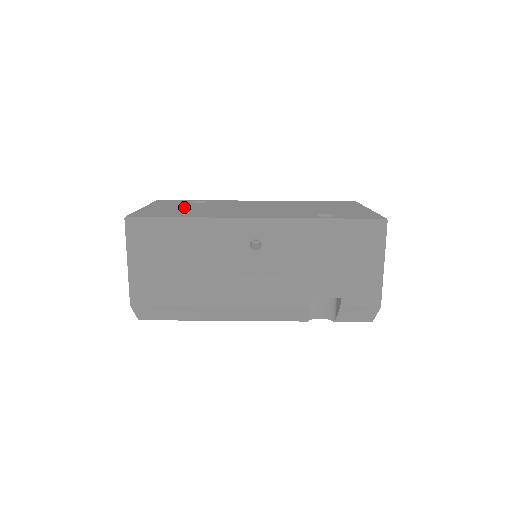
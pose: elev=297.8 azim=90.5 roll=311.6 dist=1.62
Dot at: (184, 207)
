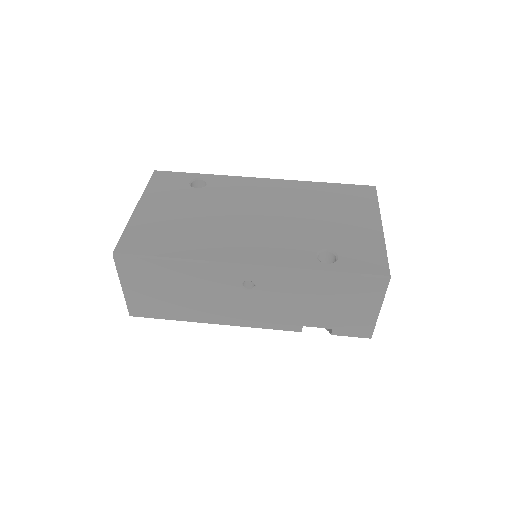
Dot at: (179, 210)
